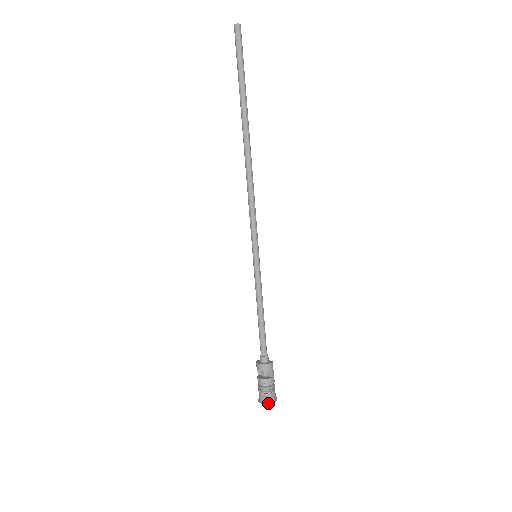
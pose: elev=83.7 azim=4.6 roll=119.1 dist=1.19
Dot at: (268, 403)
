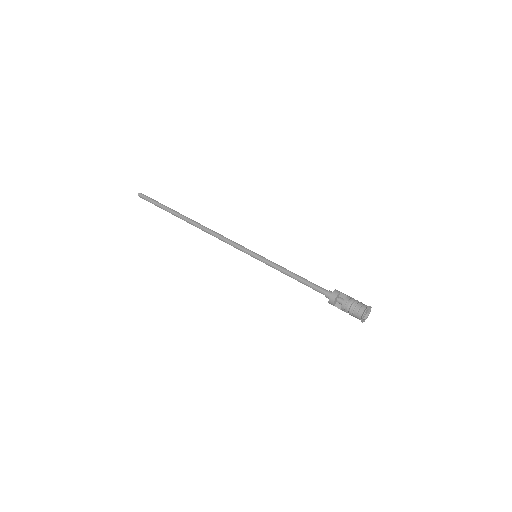
Dot at: (365, 311)
